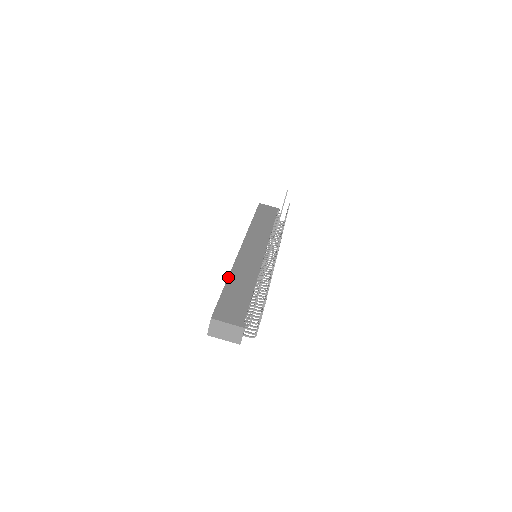
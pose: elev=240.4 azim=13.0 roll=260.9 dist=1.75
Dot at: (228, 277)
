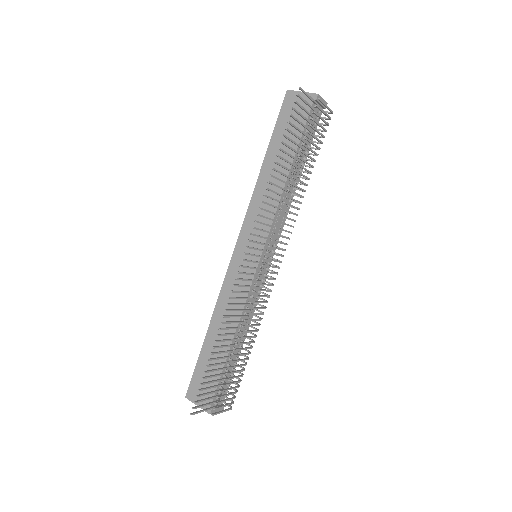
Dot at: (209, 324)
